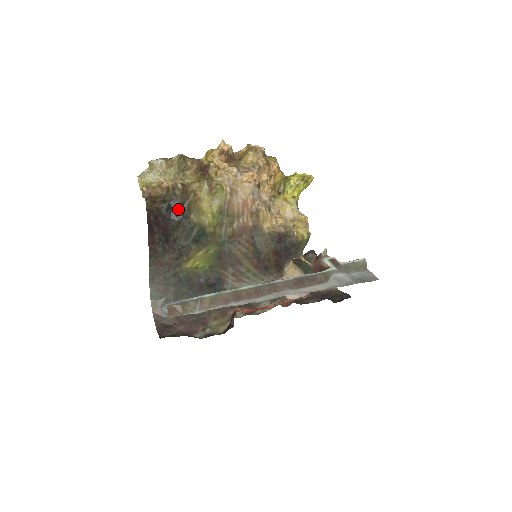
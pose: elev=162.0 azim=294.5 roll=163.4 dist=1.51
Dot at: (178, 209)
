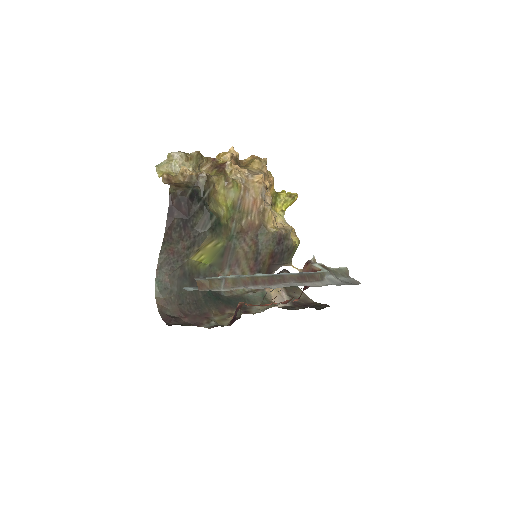
Dot at: (200, 196)
